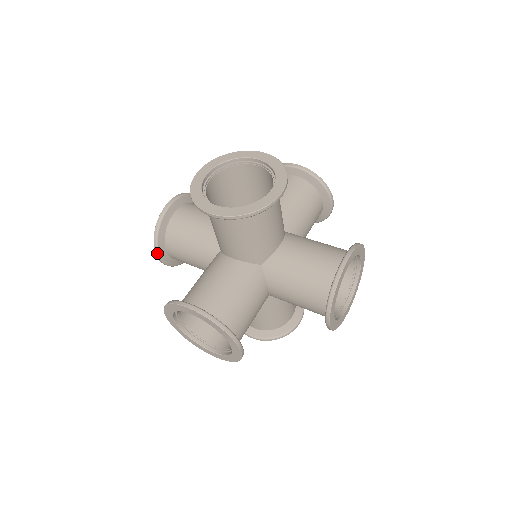
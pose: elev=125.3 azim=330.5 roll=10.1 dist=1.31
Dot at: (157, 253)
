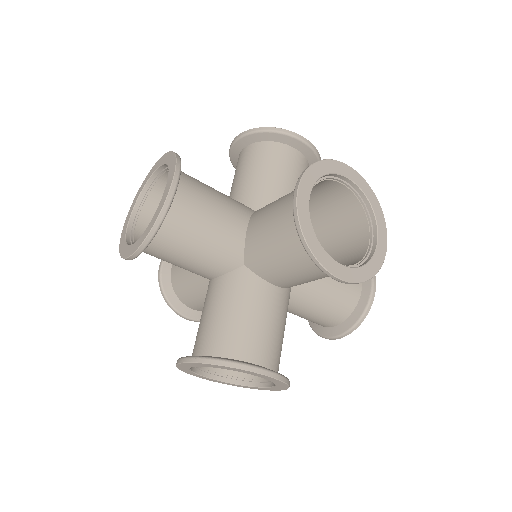
Dot at: (137, 255)
